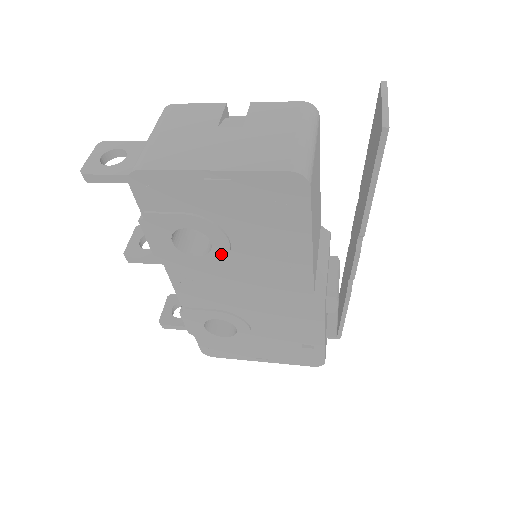
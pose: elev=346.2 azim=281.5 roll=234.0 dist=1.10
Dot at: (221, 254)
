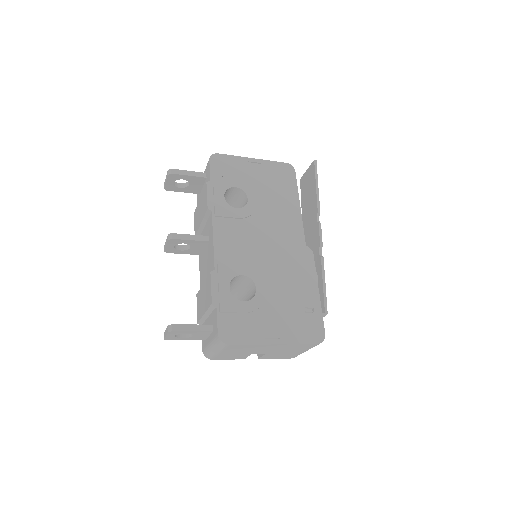
Dot at: (252, 207)
